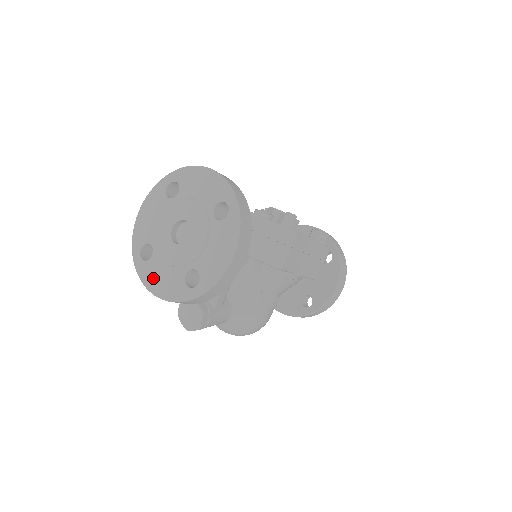
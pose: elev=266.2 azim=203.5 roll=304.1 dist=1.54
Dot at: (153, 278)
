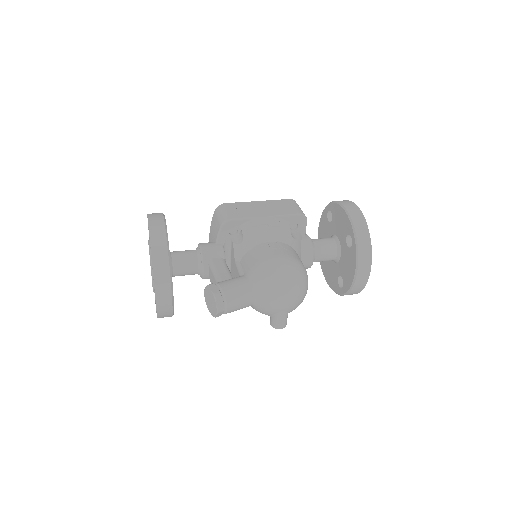
Dot at: occluded
